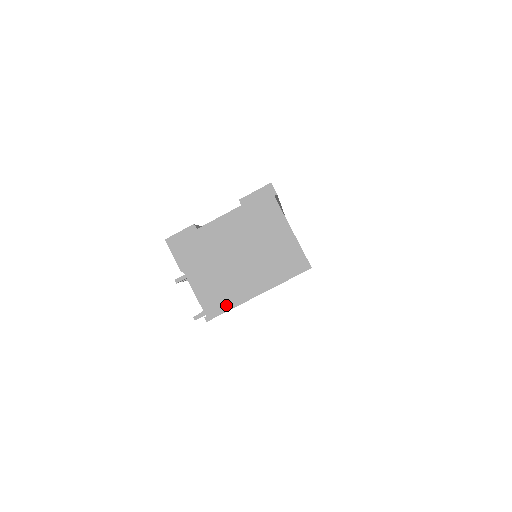
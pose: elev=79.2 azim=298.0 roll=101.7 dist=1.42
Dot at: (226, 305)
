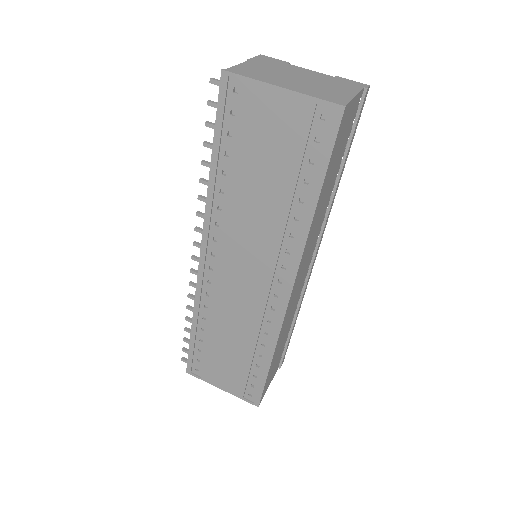
Dot at: (250, 76)
